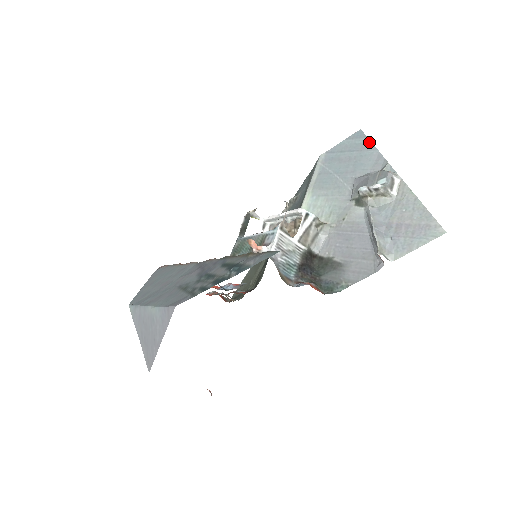
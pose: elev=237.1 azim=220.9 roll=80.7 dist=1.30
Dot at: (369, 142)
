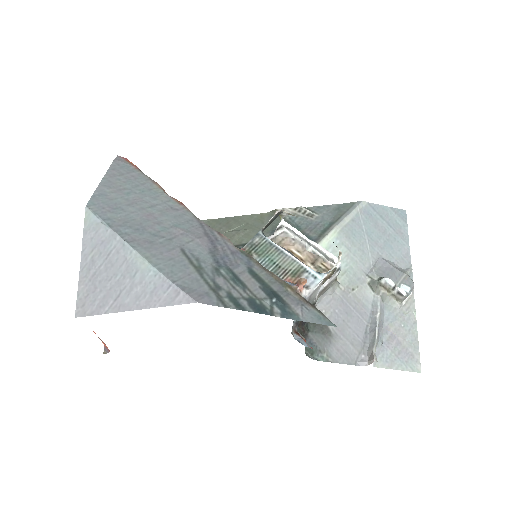
Dot at: (407, 231)
